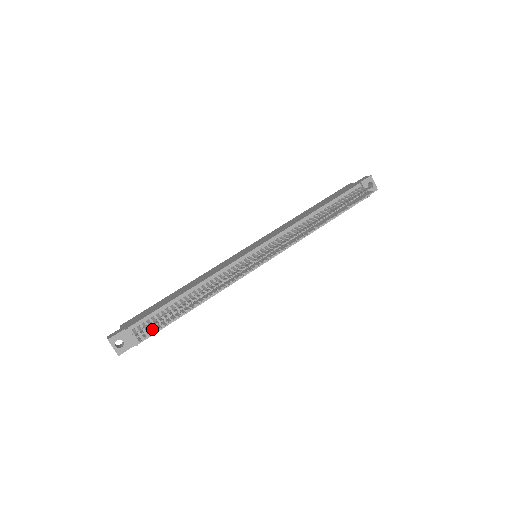
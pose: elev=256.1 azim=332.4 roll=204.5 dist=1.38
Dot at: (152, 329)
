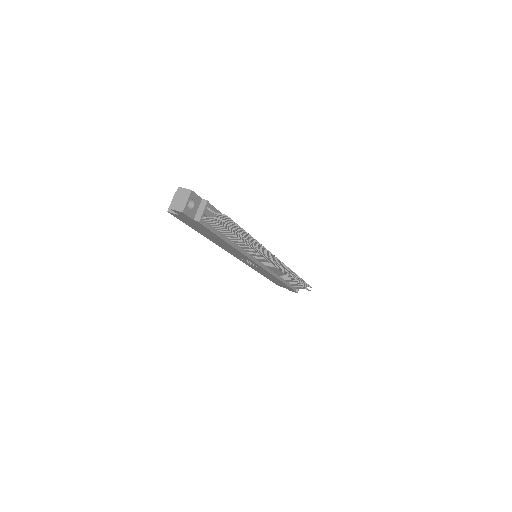
Dot at: occluded
